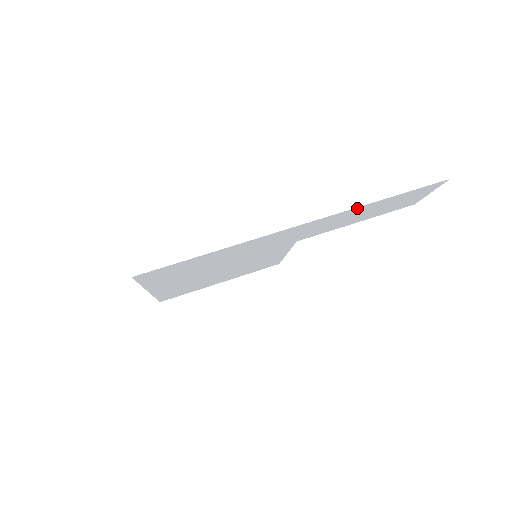
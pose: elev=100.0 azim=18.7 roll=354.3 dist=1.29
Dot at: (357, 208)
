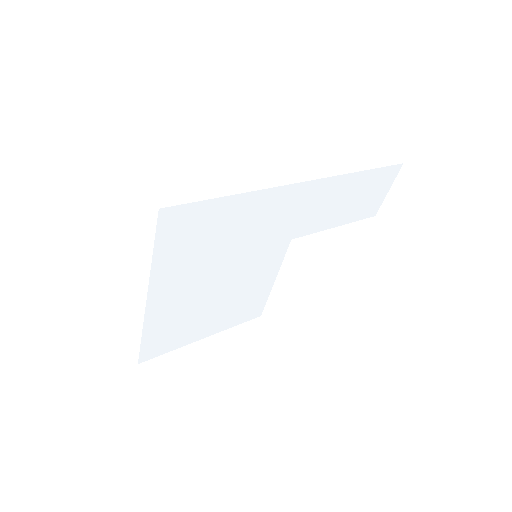
Dot at: (345, 177)
